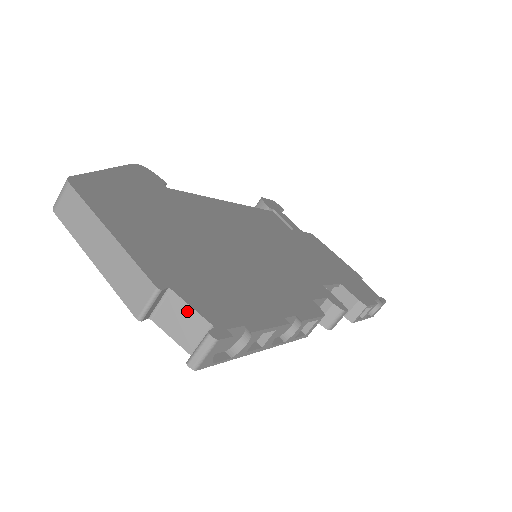
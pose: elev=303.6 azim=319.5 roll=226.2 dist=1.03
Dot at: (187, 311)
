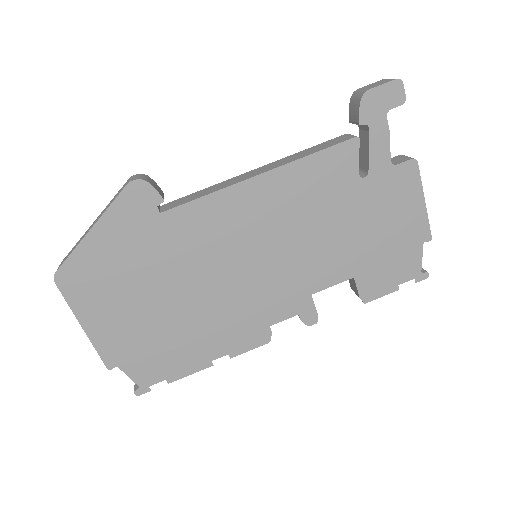
Dot at: (128, 374)
